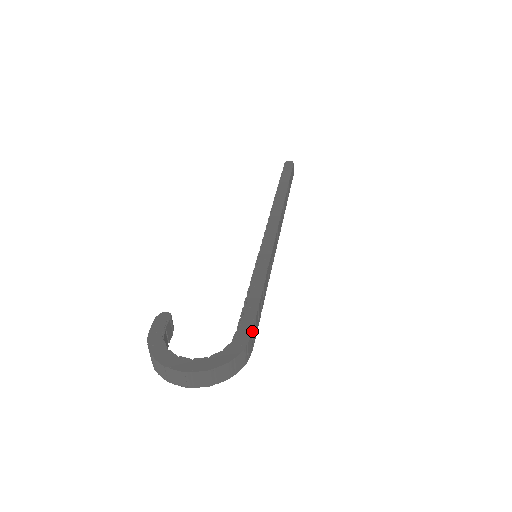
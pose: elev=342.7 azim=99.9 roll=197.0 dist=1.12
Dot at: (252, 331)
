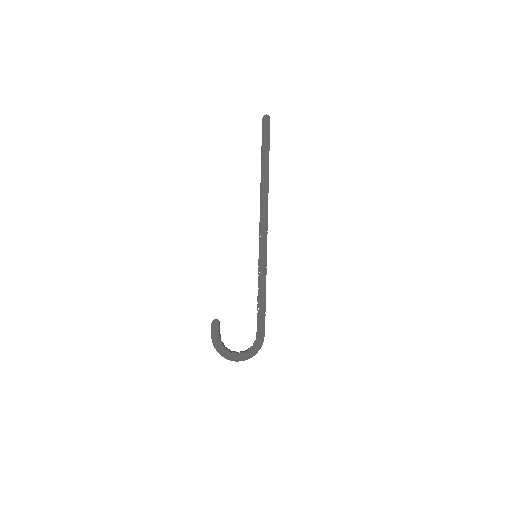
Dot at: occluded
